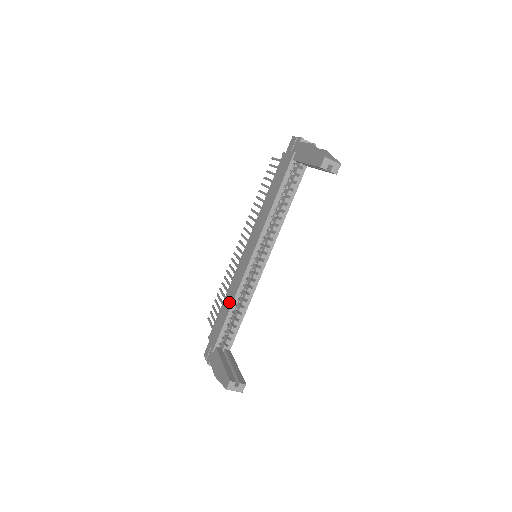
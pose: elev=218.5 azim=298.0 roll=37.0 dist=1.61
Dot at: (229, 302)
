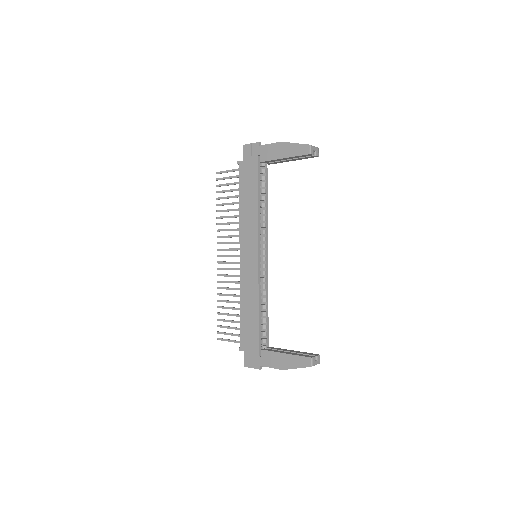
Dot at: (252, 306)
